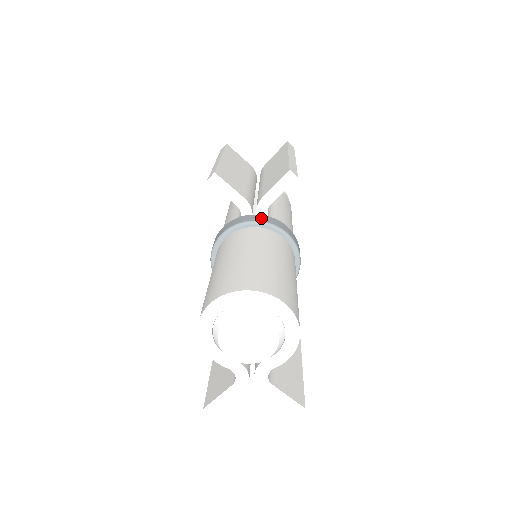
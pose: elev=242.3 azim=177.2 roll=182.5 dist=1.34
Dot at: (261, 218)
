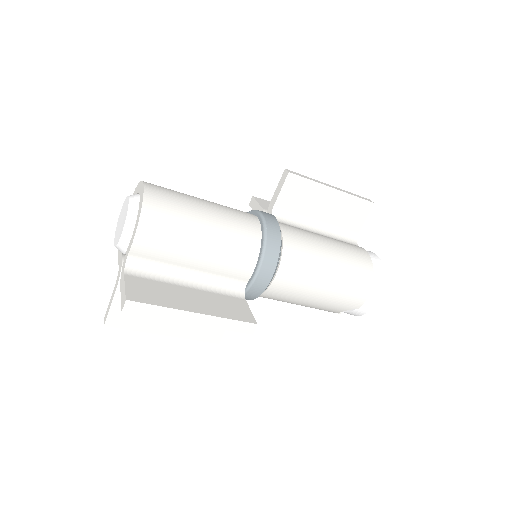
Dot at: occluded
